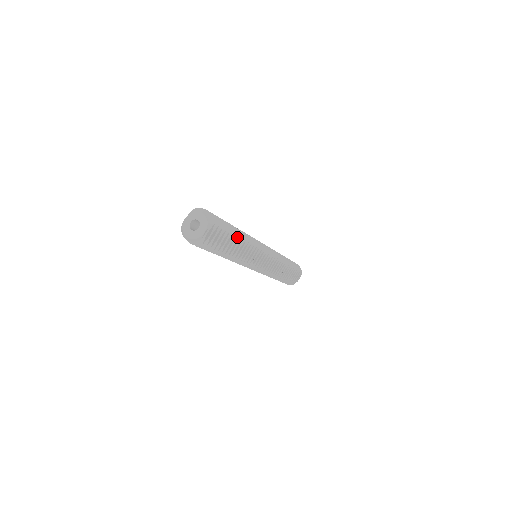
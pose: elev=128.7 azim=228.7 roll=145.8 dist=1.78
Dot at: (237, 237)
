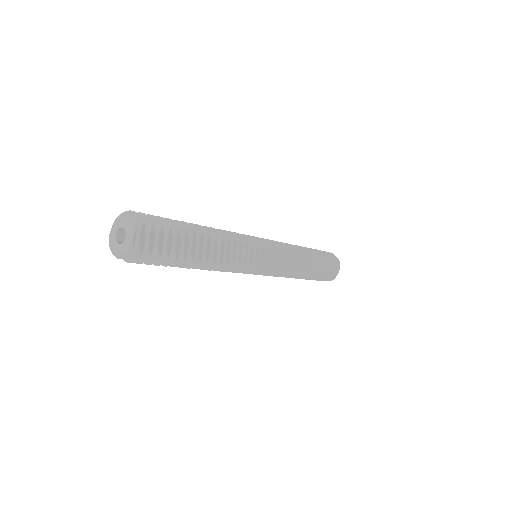
Dot at: (199, 234)
